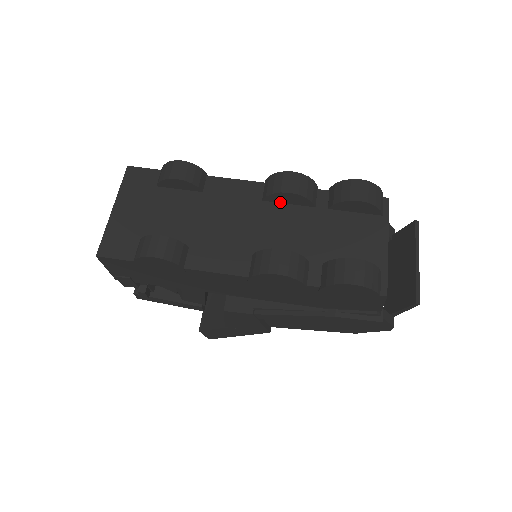
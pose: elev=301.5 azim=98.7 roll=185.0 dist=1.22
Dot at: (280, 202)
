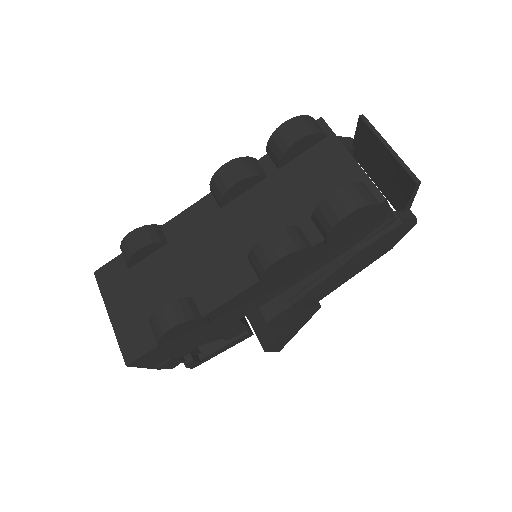
Dot at: (235, 197)
